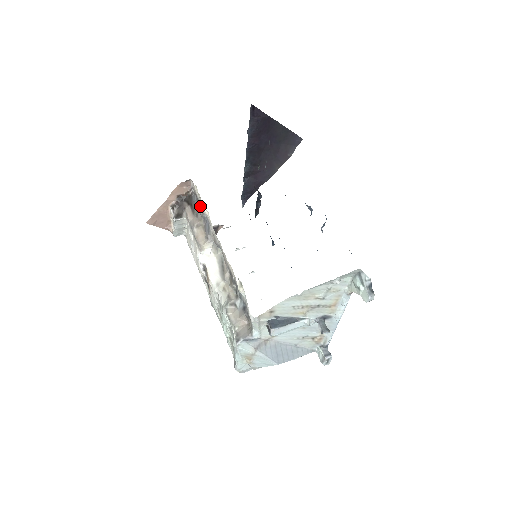
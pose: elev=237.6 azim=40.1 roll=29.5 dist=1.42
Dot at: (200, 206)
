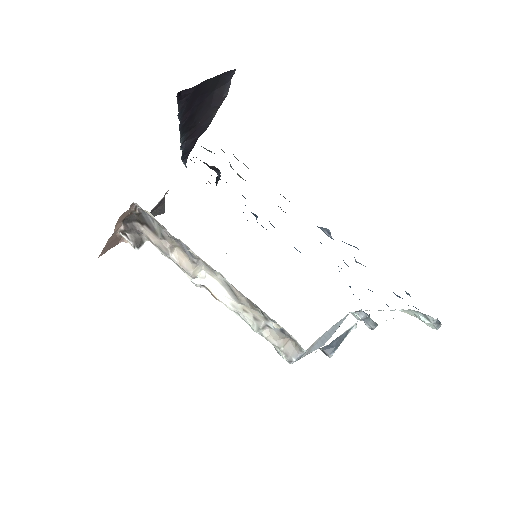
Dot at: (162, 227)
